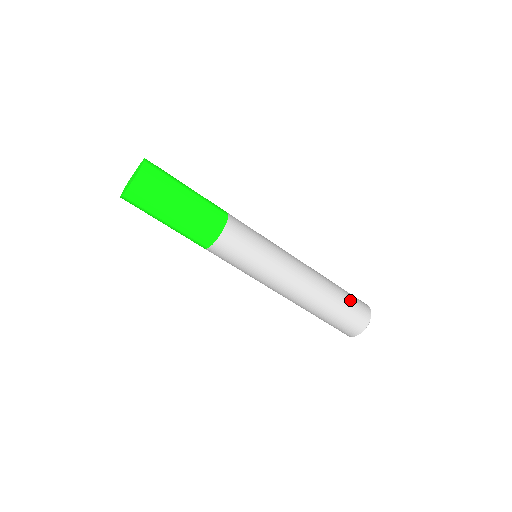
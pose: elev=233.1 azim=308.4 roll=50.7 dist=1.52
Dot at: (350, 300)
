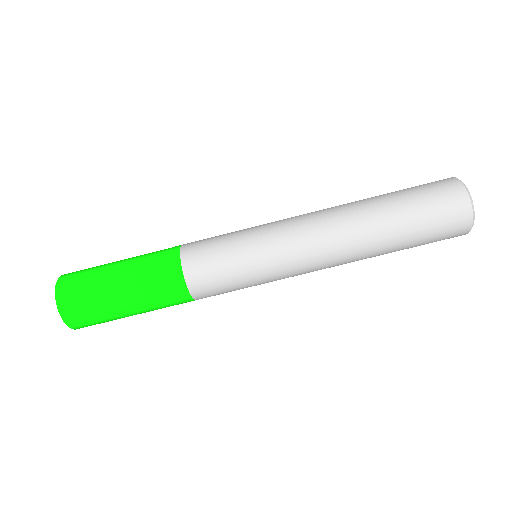
Dot at: (419, 207)
